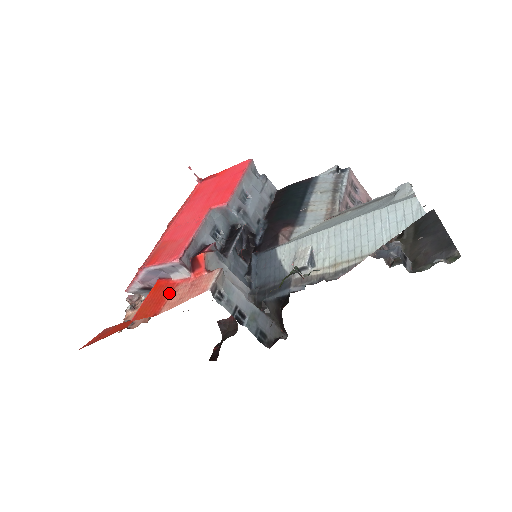
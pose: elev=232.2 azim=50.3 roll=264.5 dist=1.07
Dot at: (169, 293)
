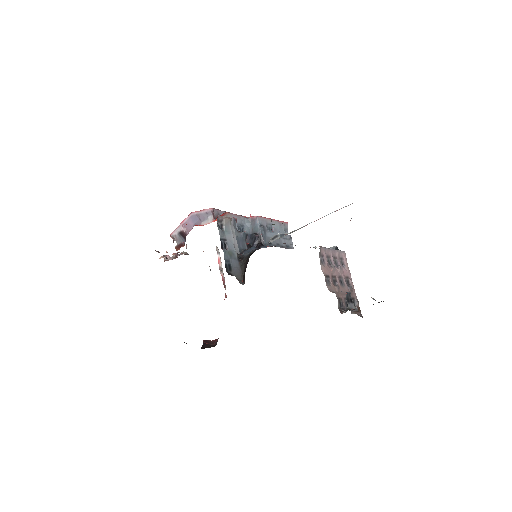
Dot at: occluded
